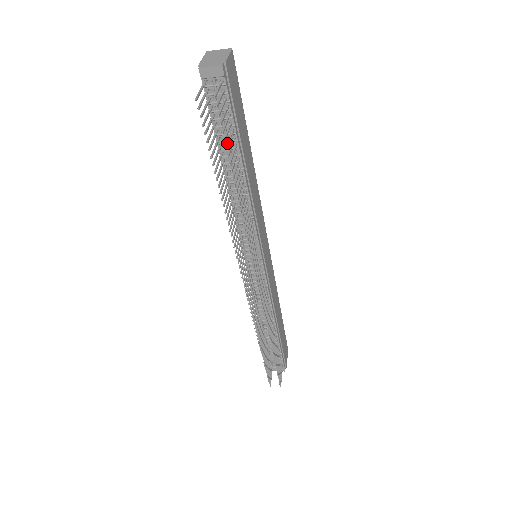
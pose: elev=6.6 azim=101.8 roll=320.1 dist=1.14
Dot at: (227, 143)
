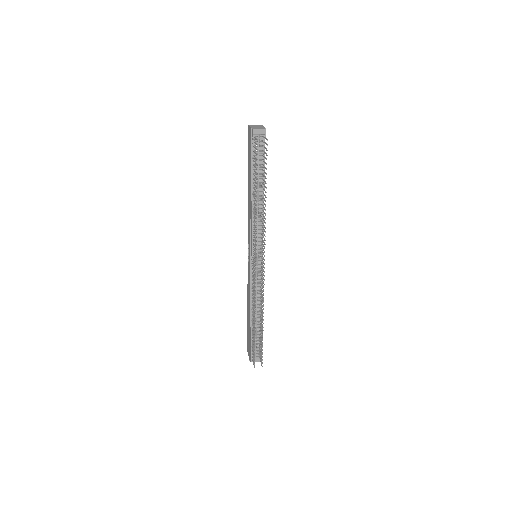
Dot at: (265, 168)
